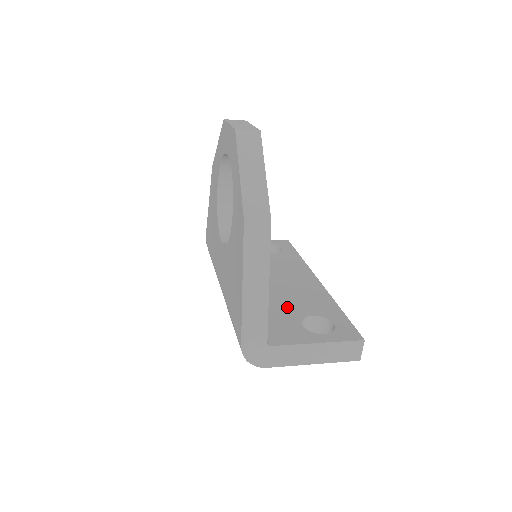
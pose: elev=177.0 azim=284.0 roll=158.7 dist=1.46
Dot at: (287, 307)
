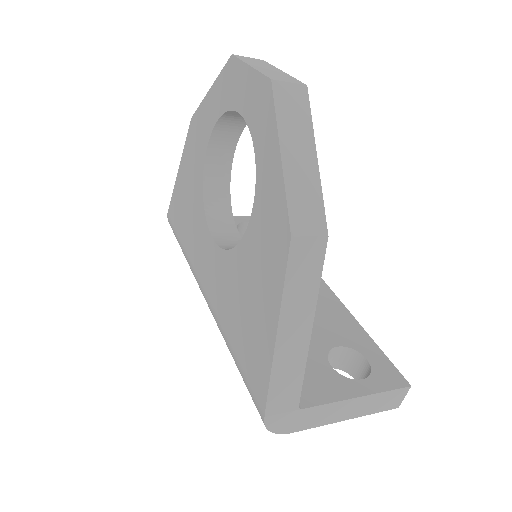
Dot at: occluded
